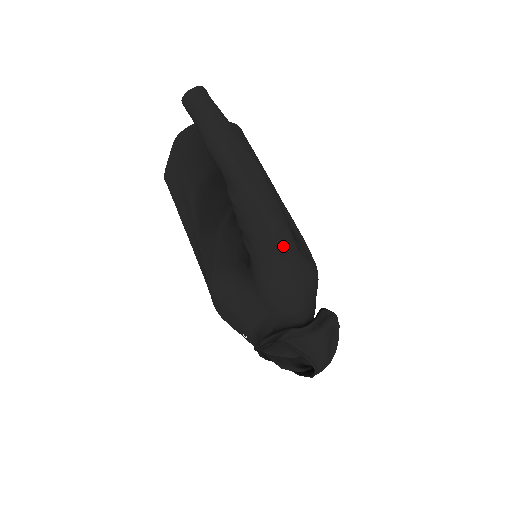
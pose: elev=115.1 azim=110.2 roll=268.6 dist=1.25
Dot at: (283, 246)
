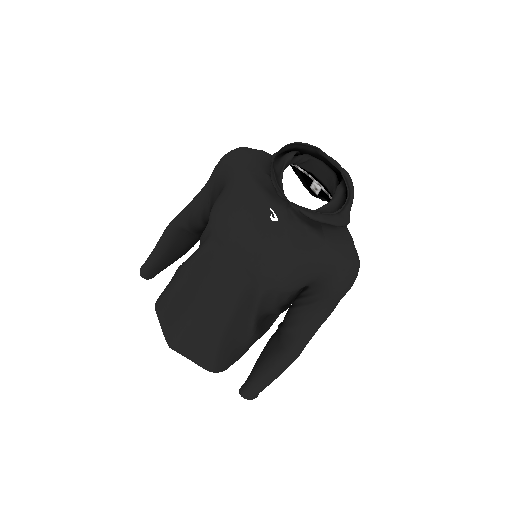
Dot at: occluded
